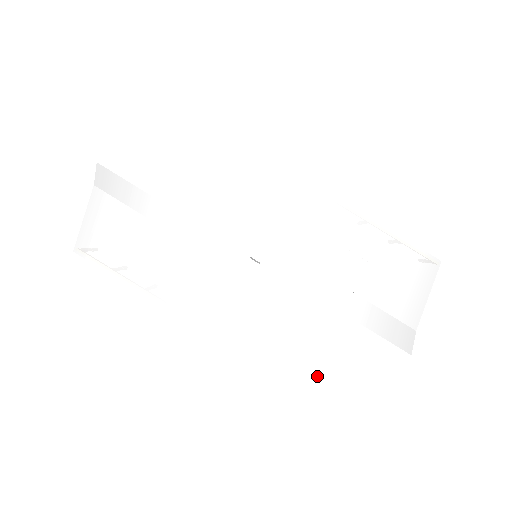
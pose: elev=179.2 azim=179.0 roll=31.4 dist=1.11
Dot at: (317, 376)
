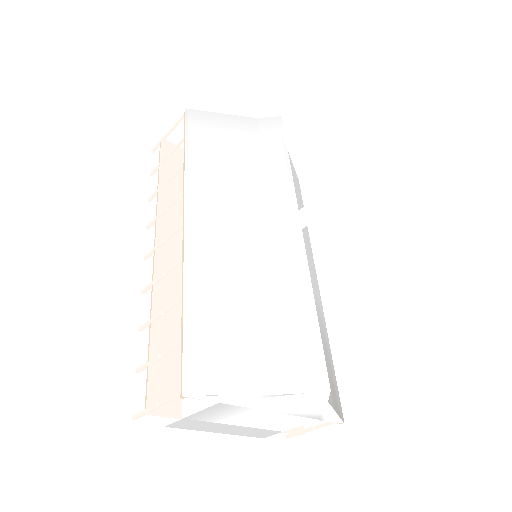
Dot at: (219, 335)
